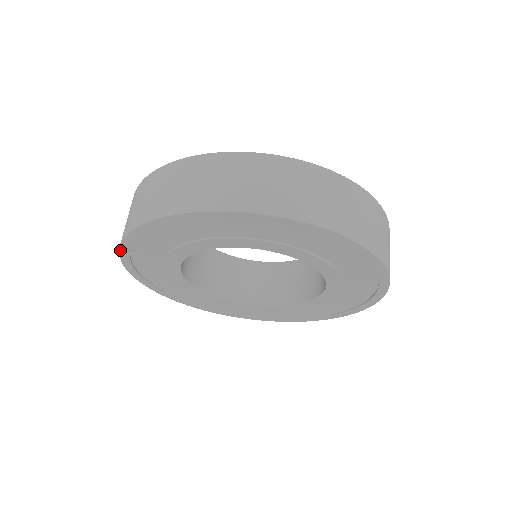
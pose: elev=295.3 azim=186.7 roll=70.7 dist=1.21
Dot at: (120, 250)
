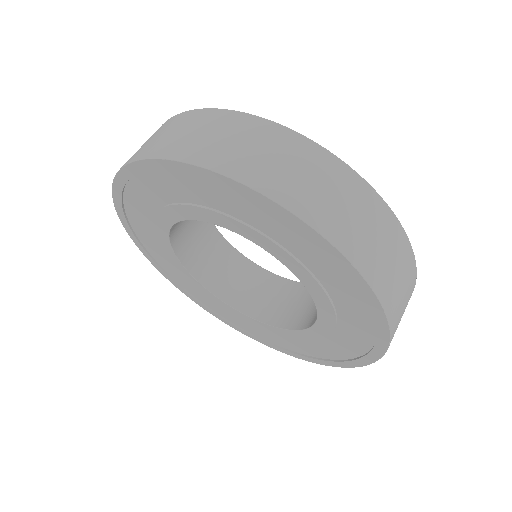
Dot at: (113, 186)
